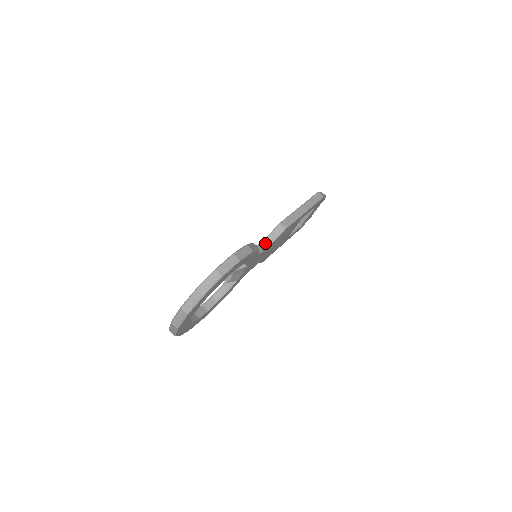
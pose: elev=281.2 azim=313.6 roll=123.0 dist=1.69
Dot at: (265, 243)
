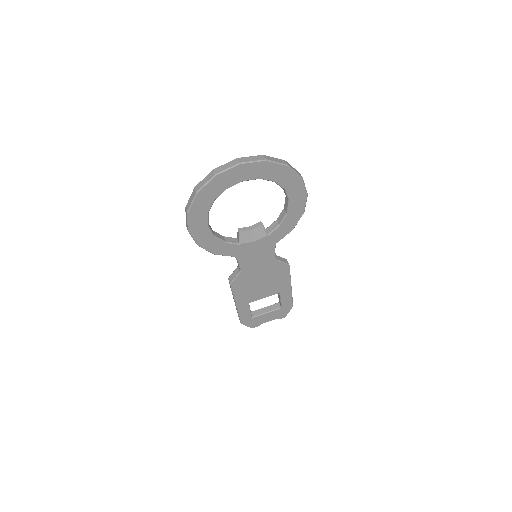
Dot at: occluded
